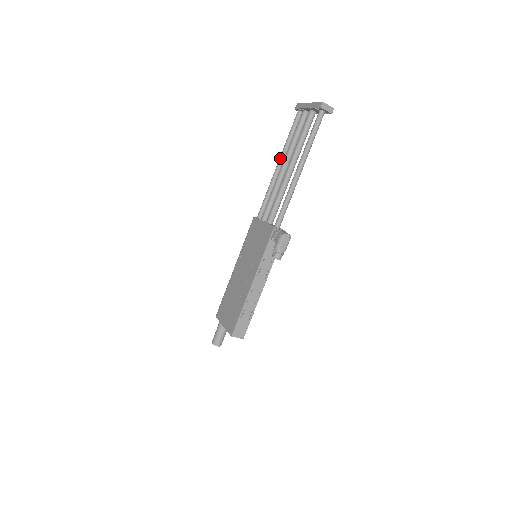
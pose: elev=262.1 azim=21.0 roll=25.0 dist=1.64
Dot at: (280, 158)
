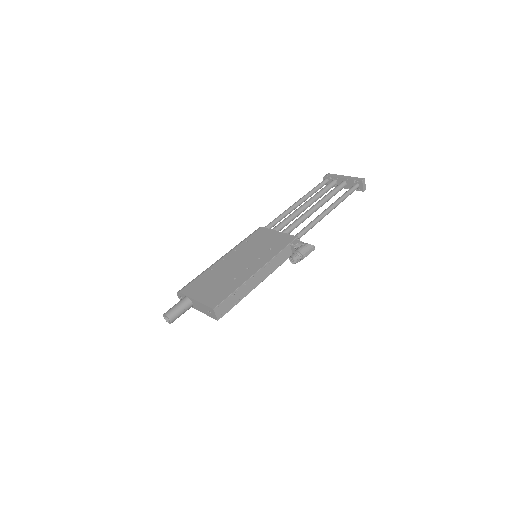
Dot at: (301, 199)
